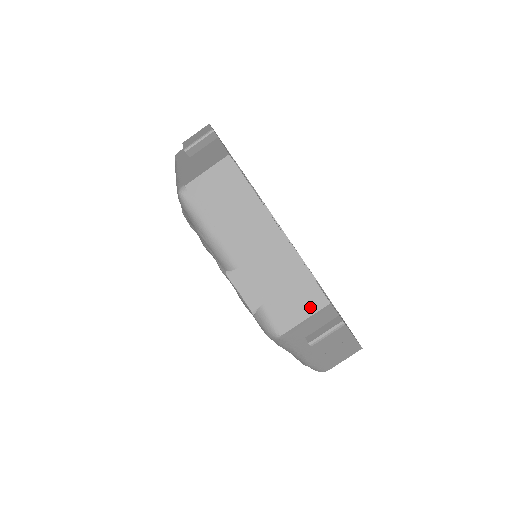
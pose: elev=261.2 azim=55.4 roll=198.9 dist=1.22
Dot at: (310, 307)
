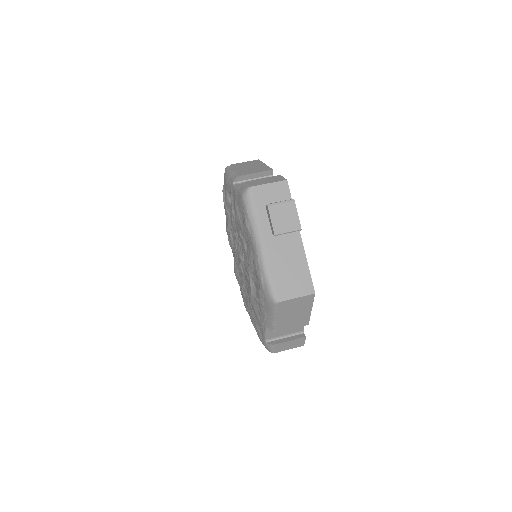
Dot at: (274, 181)
